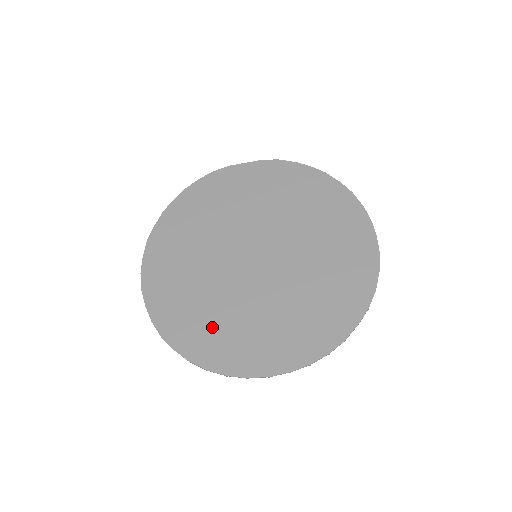
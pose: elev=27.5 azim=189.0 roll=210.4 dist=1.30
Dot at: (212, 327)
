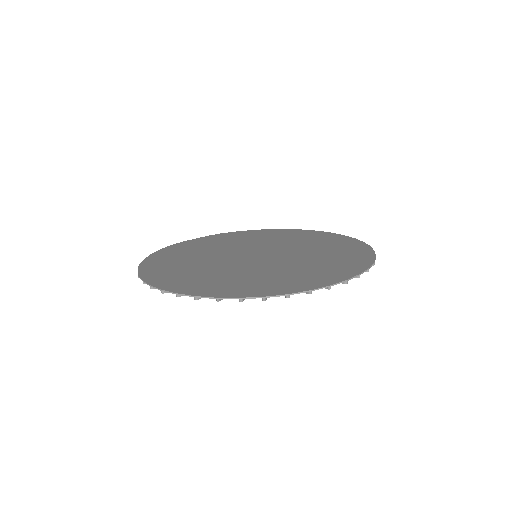
Dot at: (263, 281)
